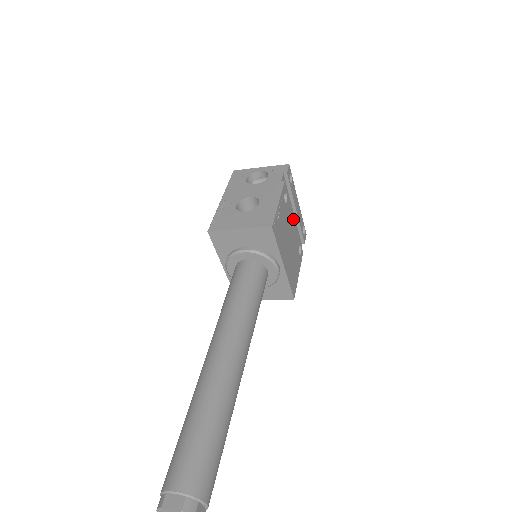
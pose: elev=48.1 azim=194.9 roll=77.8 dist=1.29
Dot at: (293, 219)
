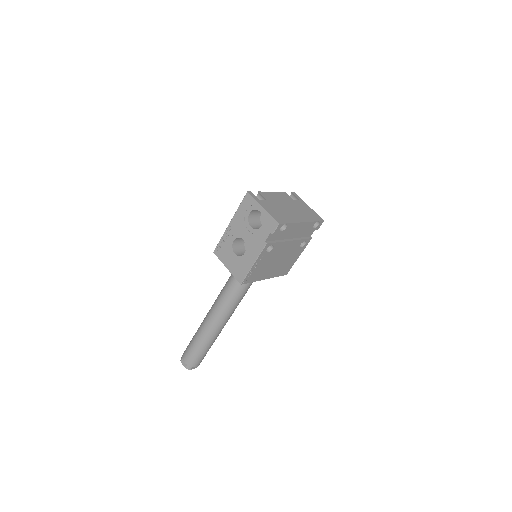
Dot at: (288, 243)
